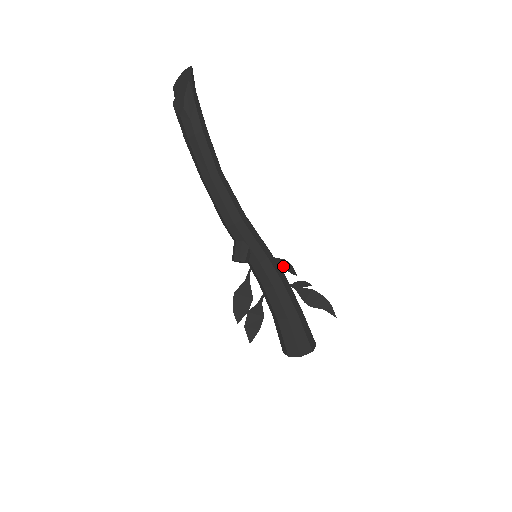
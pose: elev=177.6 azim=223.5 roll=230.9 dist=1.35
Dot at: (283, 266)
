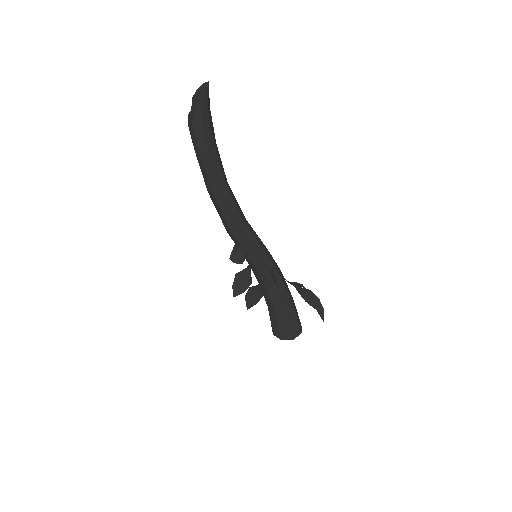
Dot at: (273, 277)
